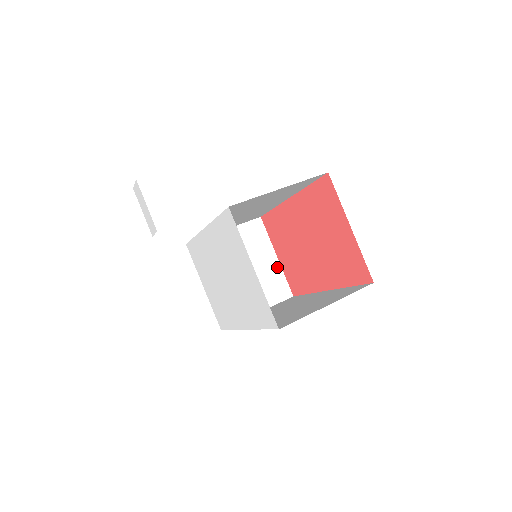
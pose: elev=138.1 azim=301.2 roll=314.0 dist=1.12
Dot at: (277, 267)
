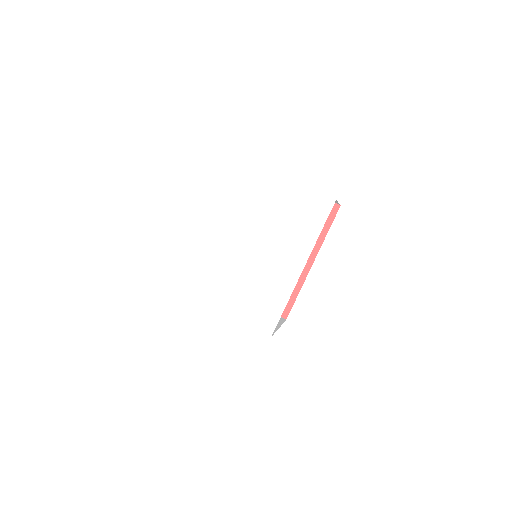
Dot at: occluded
